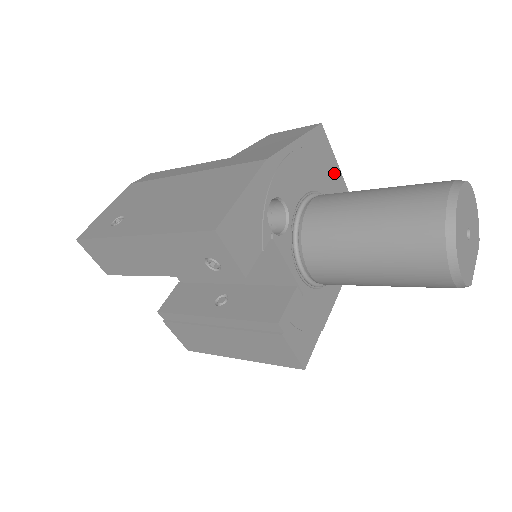
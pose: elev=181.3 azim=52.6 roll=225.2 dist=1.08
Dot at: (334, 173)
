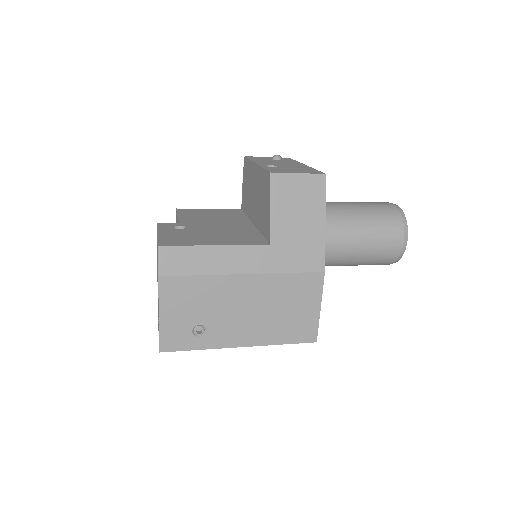
Dot at: occluded
